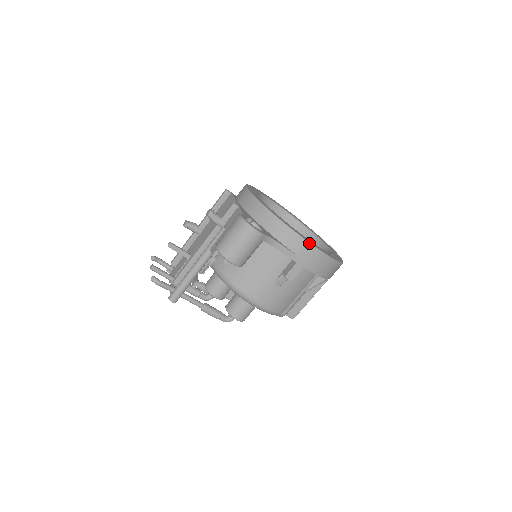
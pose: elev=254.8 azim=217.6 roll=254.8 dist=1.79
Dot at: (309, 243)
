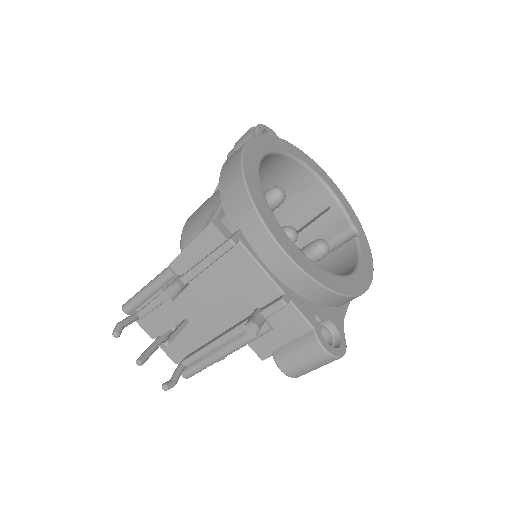
Dot at: occluded
